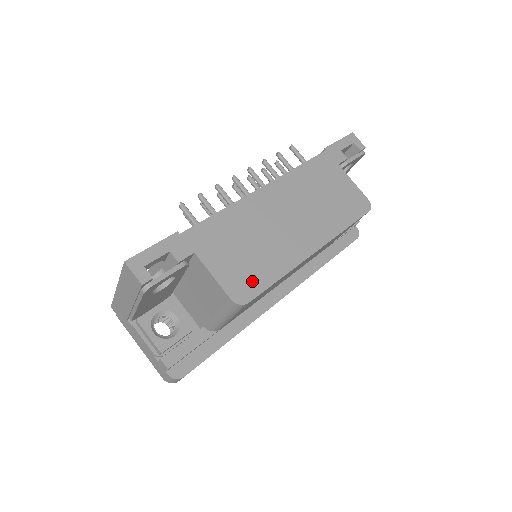
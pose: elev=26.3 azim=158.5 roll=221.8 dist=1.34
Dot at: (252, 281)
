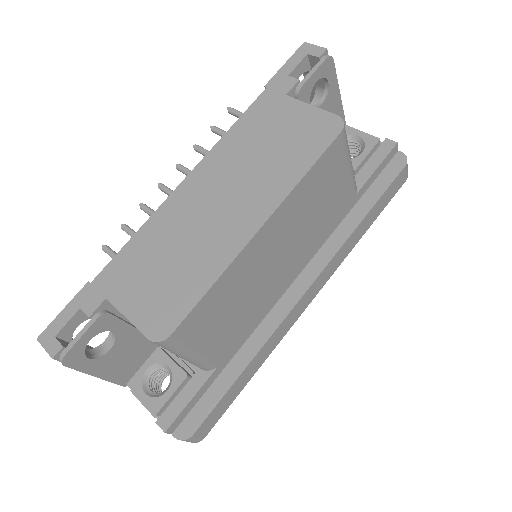
Dot at: (174, 305)
